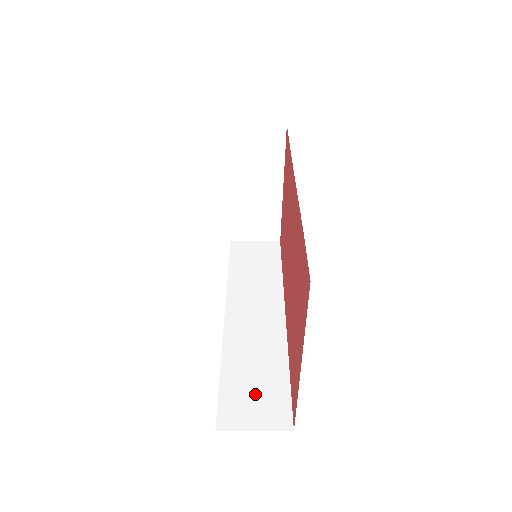
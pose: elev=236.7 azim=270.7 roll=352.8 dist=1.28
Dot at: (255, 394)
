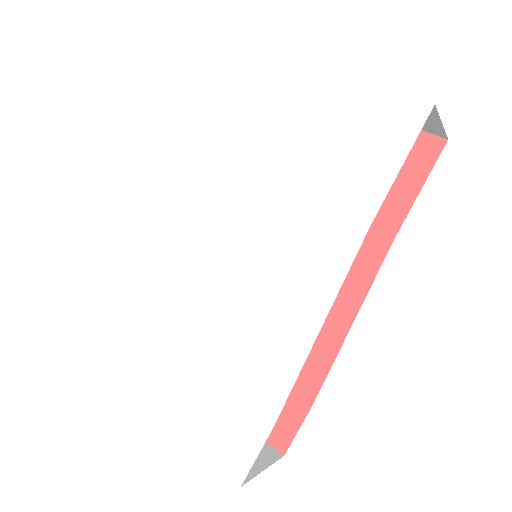
Dot at: occluded
